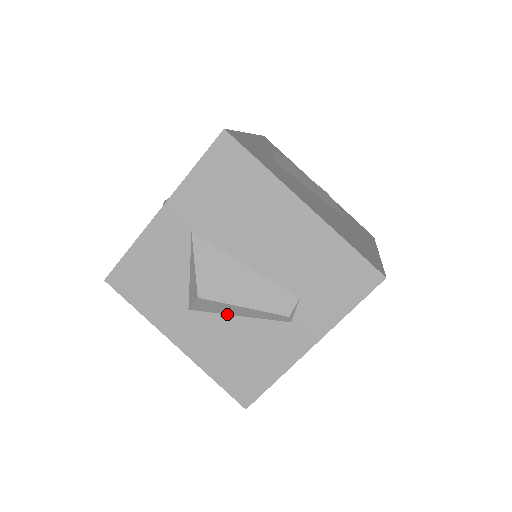
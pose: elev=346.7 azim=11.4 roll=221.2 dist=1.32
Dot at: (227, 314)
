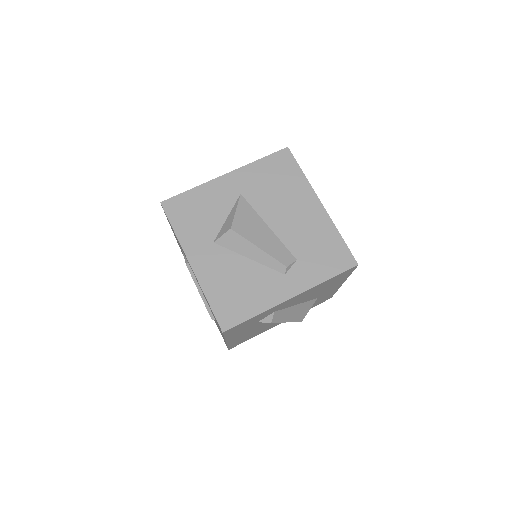
Dot at: (241, 254)
